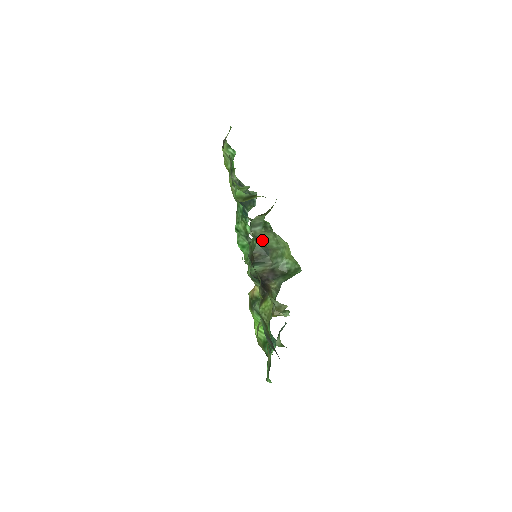
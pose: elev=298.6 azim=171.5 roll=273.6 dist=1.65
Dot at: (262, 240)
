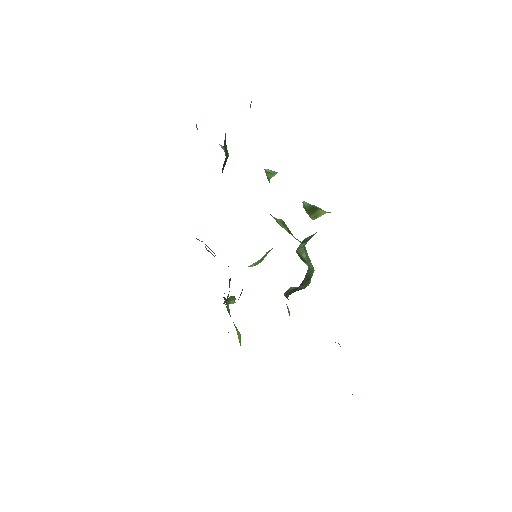
Dot at: (305, 259)
